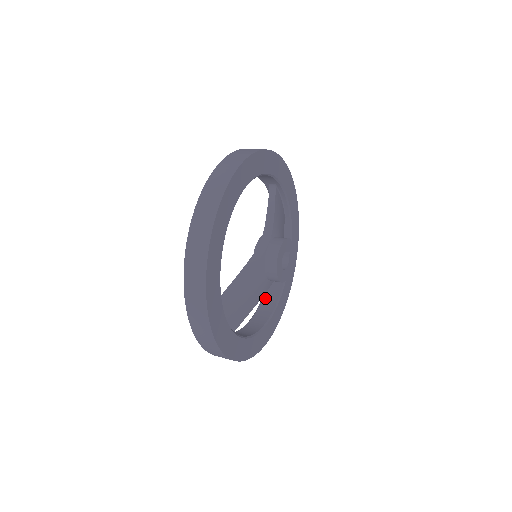
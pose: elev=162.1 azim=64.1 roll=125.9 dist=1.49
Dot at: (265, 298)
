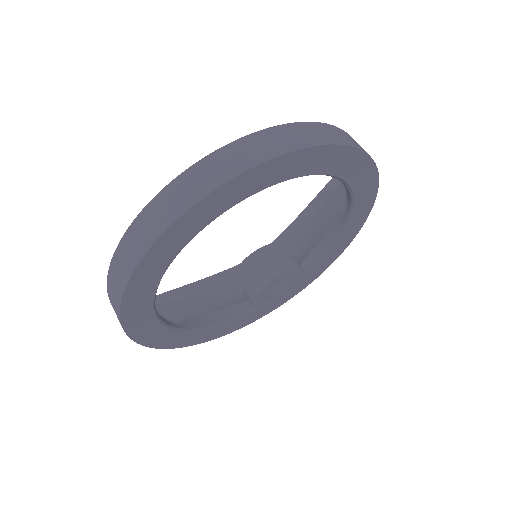
Dot at: occluded
